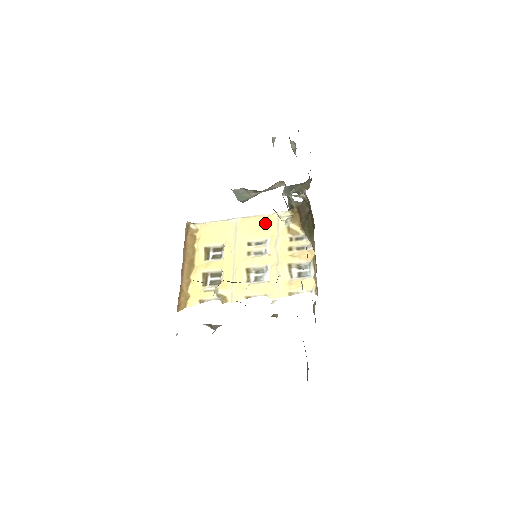
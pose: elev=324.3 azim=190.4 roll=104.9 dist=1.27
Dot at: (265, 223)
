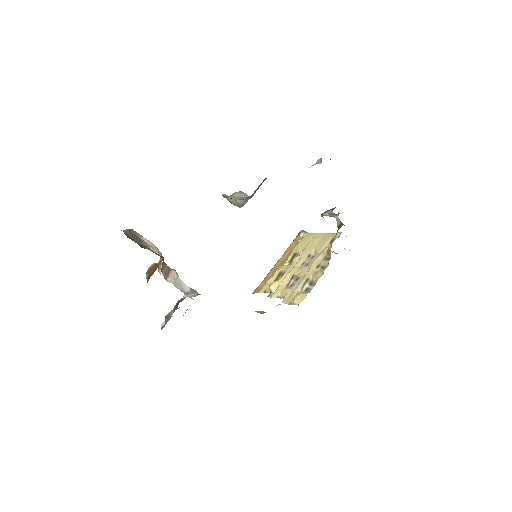
Dot at: (326, 240)
